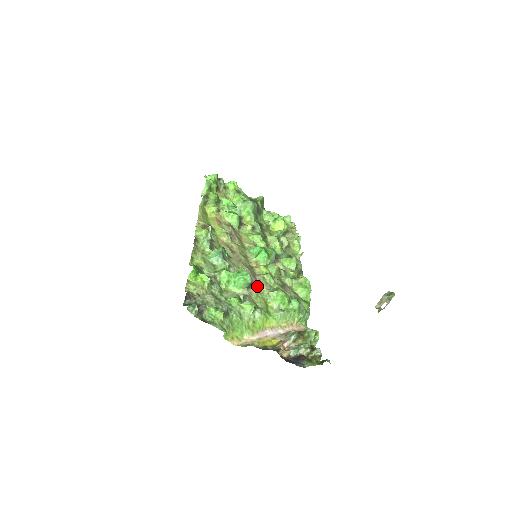
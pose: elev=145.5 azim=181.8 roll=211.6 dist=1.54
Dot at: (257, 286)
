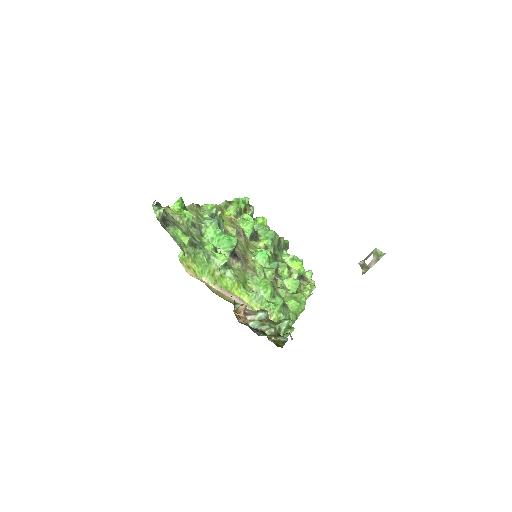
Dot at: (243, 264)
